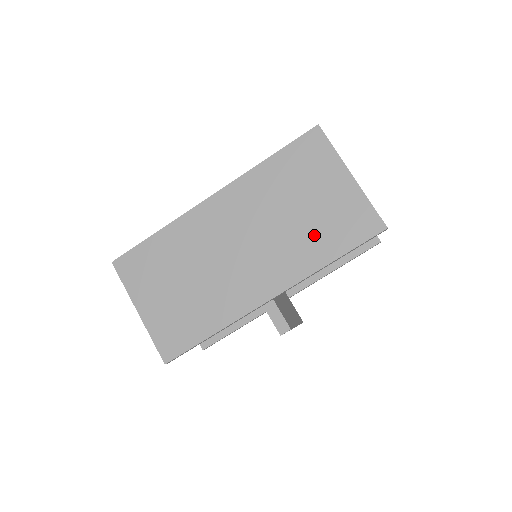
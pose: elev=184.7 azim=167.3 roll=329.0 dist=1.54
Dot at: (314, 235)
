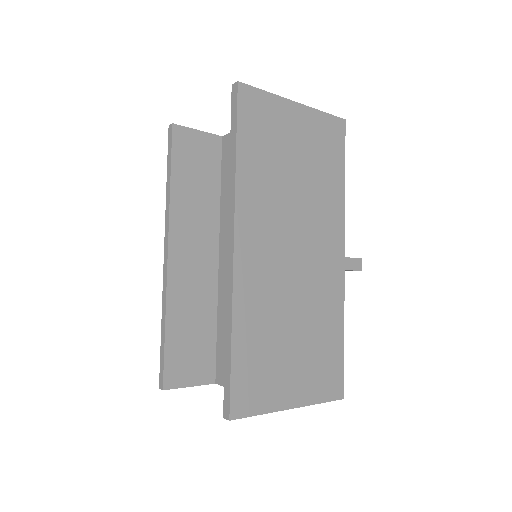
Dot at: (321, 178)
